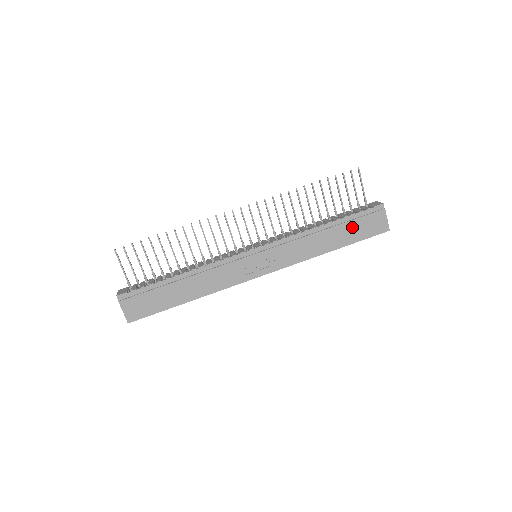
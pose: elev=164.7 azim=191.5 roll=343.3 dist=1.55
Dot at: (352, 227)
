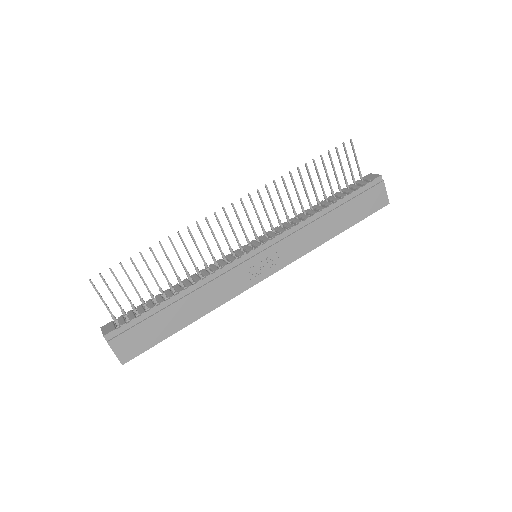
Dot at: (353, 206)
